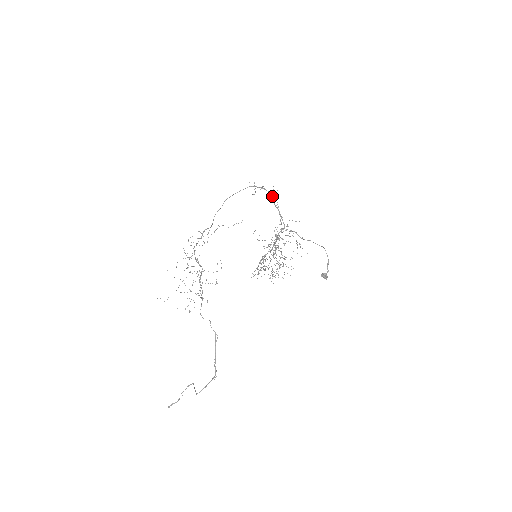
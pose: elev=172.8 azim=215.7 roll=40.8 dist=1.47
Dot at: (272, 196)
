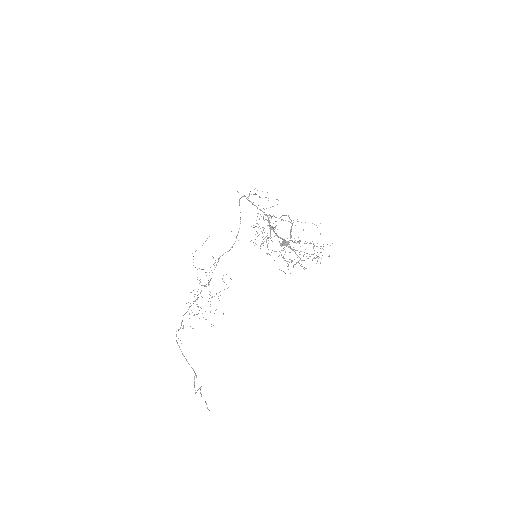
Dot at: (248, 198)
